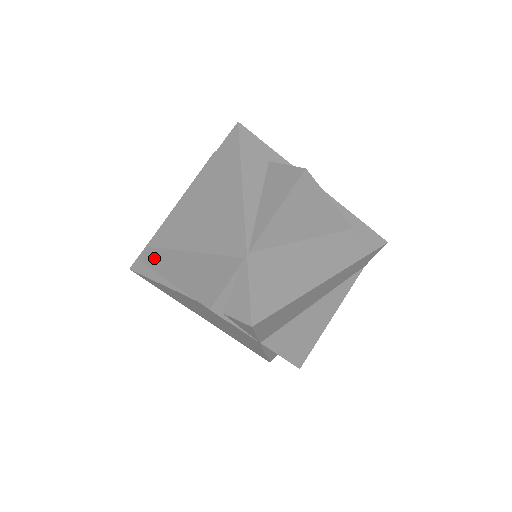
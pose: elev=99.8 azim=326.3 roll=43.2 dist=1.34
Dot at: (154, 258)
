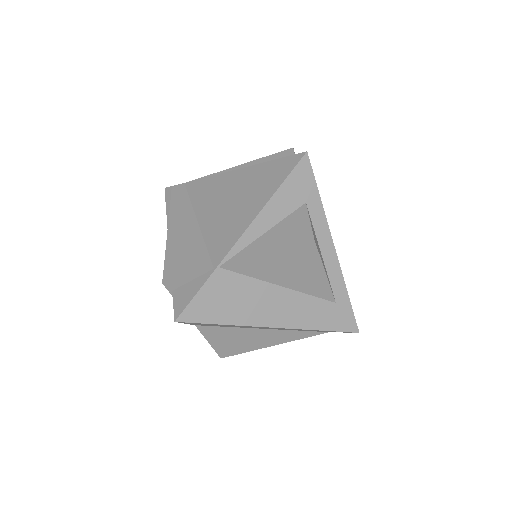
Dot at: (179, 199)
